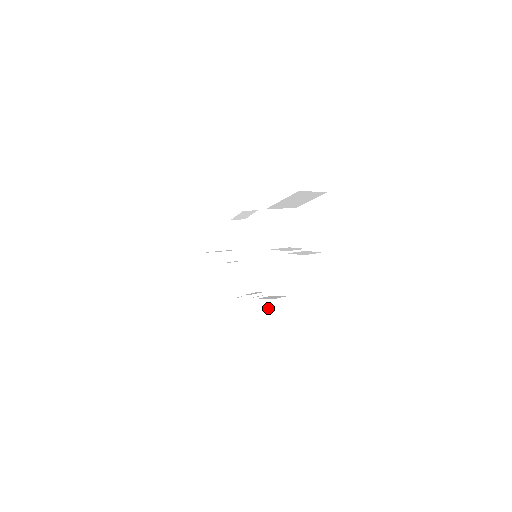
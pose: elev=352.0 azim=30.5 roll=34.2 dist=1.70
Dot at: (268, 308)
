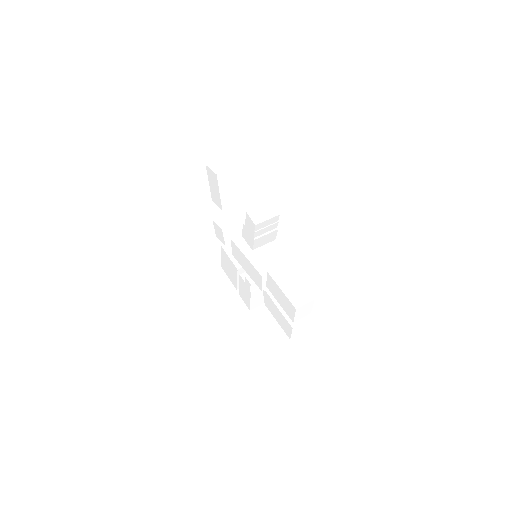
Dot at: (271, 283)
